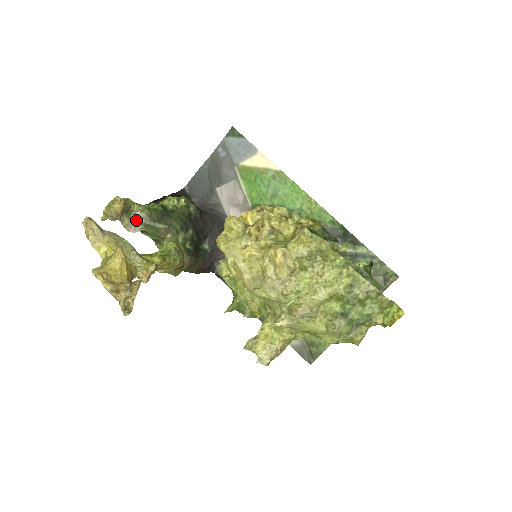
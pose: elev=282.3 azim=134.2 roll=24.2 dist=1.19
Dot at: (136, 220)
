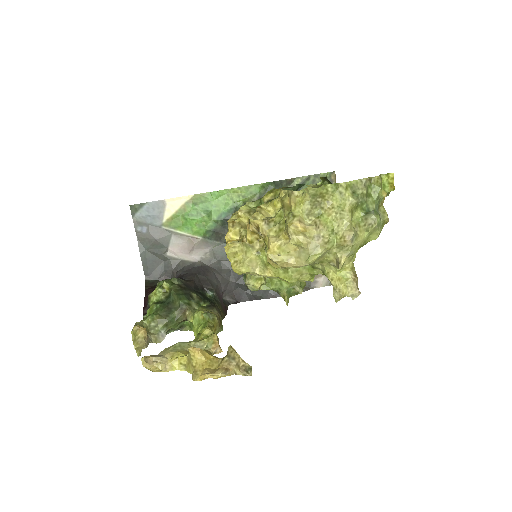
Dot at: (156, 330)
